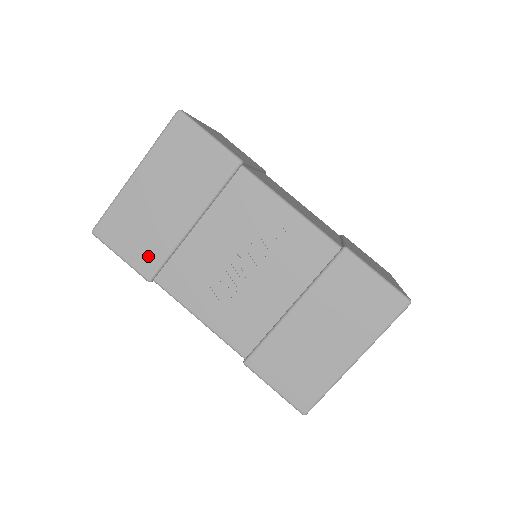
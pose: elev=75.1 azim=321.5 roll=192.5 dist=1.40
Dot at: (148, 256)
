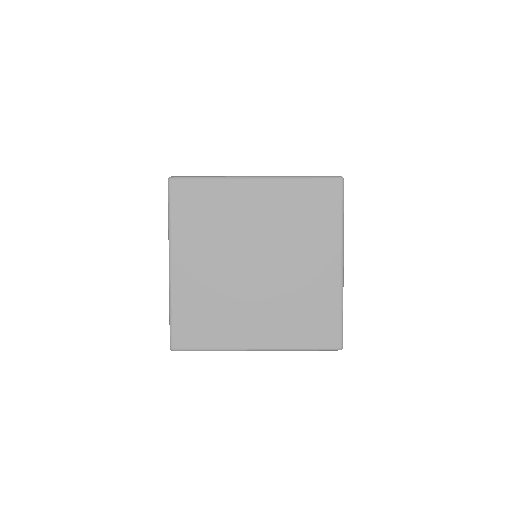
Dot at: occluded
